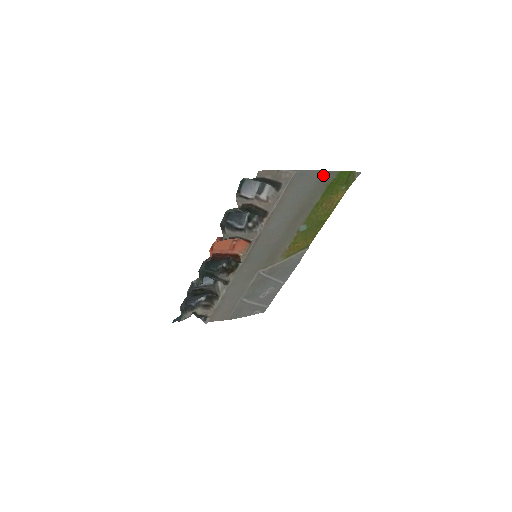
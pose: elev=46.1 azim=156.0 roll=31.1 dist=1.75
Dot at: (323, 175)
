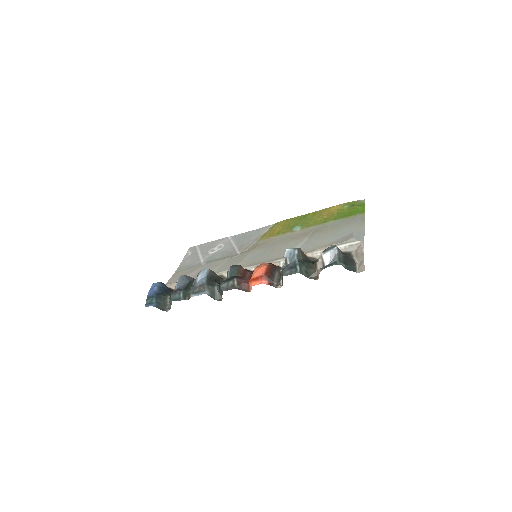
Dot at: (359, 222)
